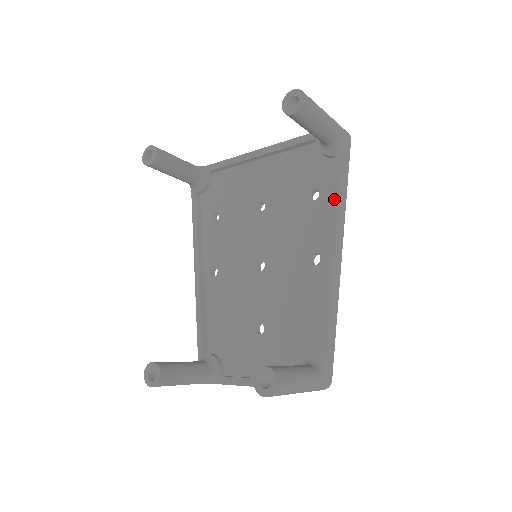
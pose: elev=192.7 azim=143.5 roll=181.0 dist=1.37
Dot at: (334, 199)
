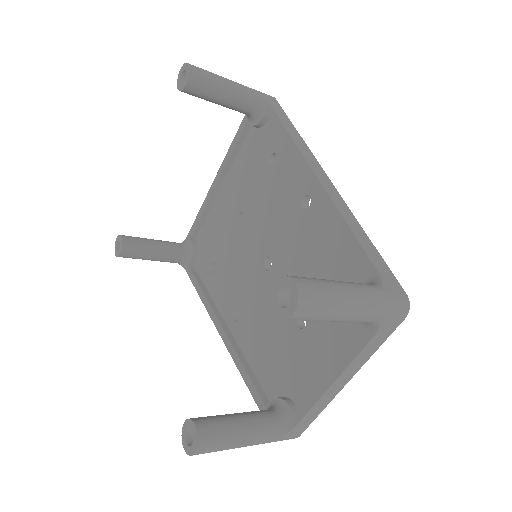
Dot at: (285, 139)
